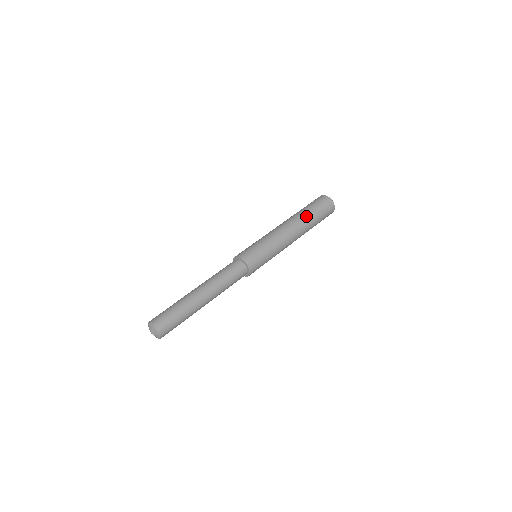
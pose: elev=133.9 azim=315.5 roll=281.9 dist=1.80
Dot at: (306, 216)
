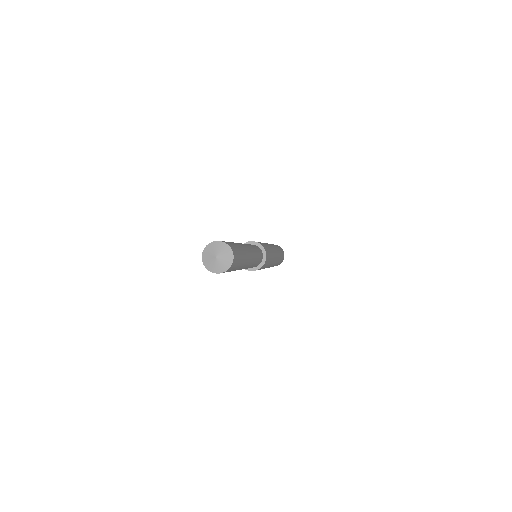
Dot at: occluded
